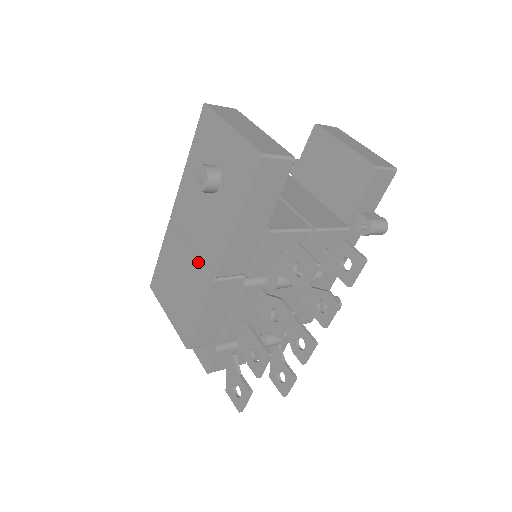
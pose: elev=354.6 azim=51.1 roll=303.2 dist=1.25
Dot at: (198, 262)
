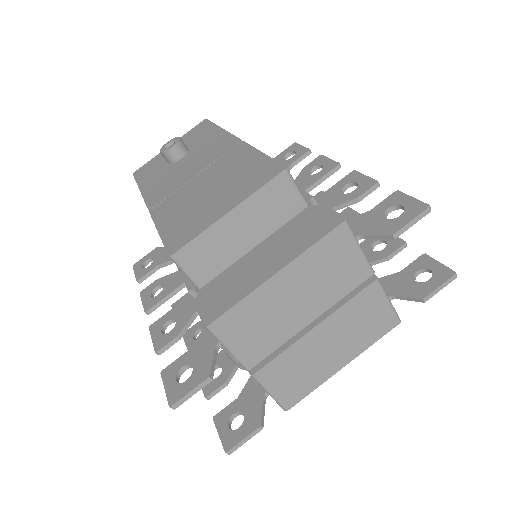
Dot at: (215, 163)
